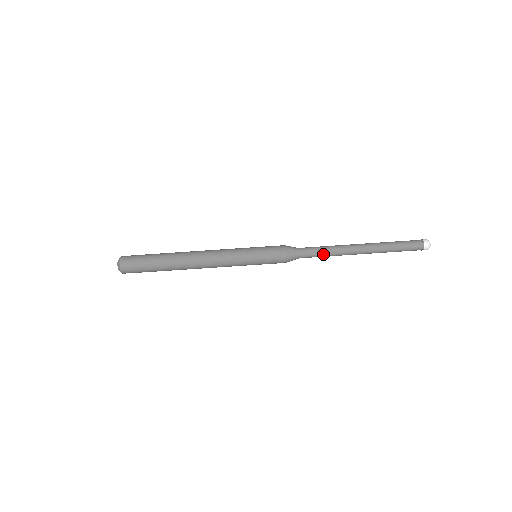
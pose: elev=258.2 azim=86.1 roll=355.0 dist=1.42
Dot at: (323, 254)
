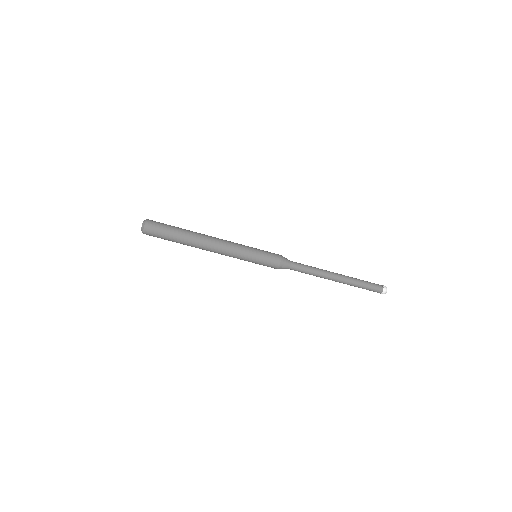
Dot at: (307, 273)
